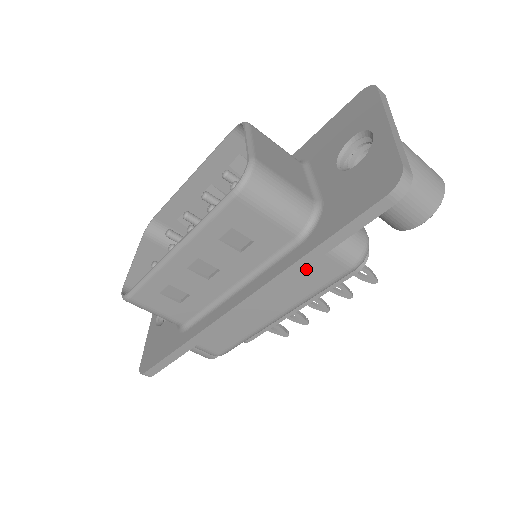
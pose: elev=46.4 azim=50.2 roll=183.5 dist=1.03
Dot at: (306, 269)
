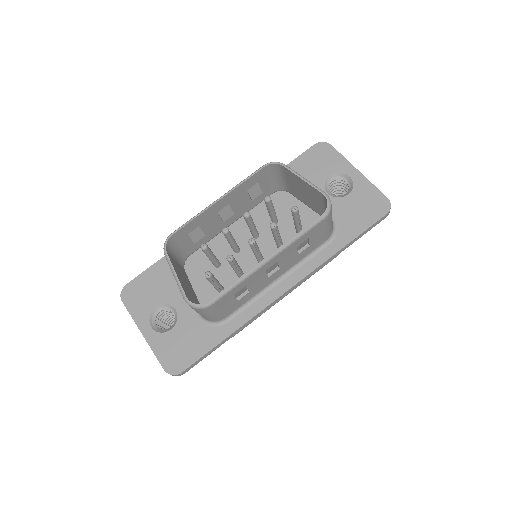
Dot at: occluded
